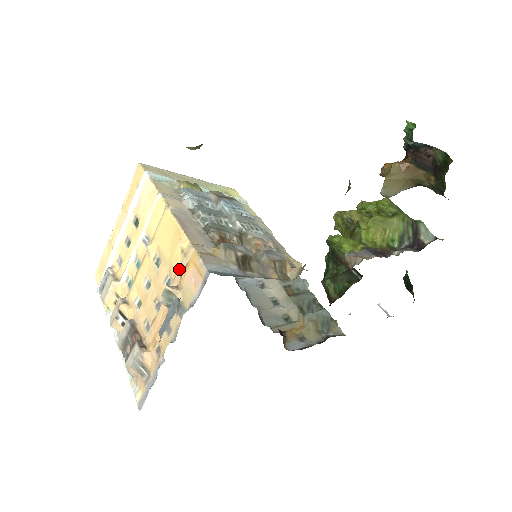
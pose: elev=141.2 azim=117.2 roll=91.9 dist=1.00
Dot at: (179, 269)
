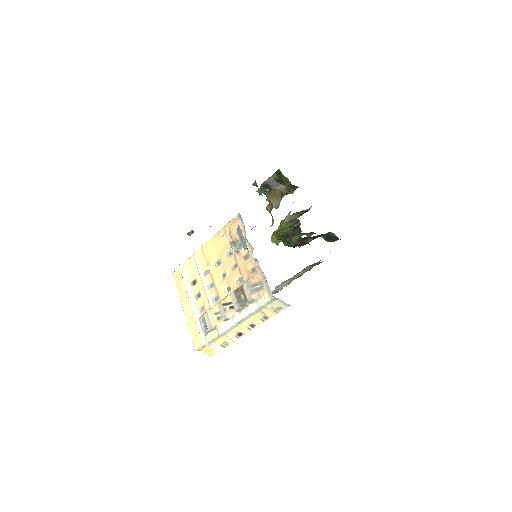
Dot at: (228, 239)
